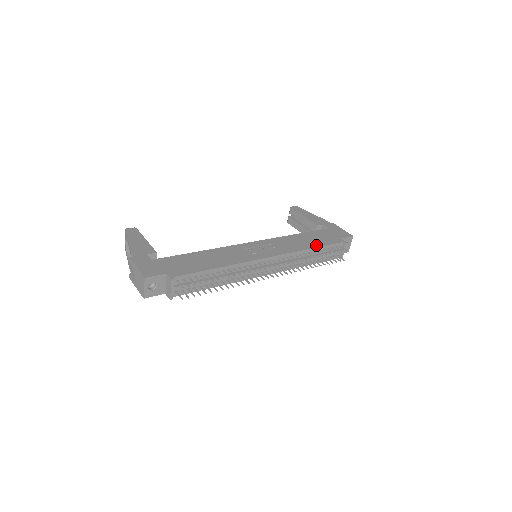
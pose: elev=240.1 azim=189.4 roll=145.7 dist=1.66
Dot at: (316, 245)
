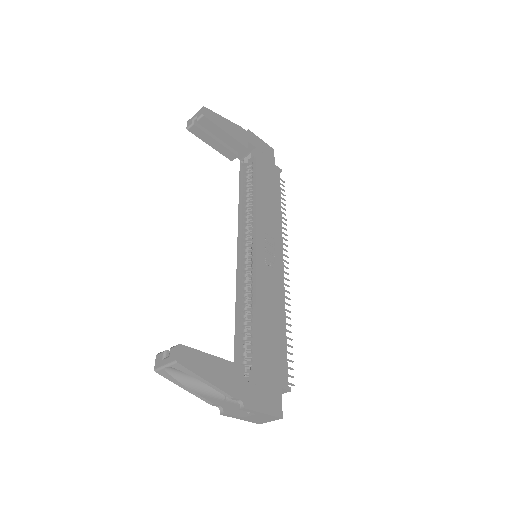
Dot at: (278, 198)
